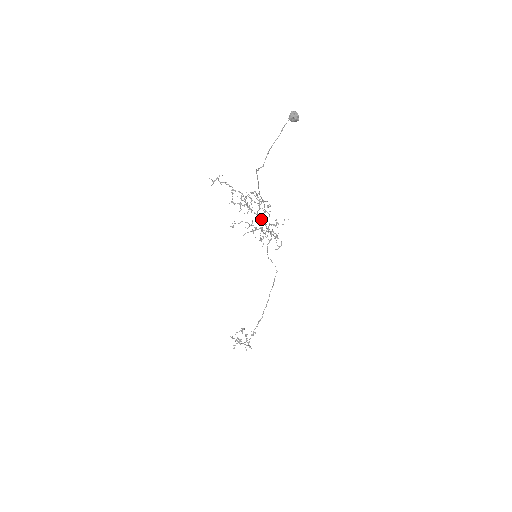
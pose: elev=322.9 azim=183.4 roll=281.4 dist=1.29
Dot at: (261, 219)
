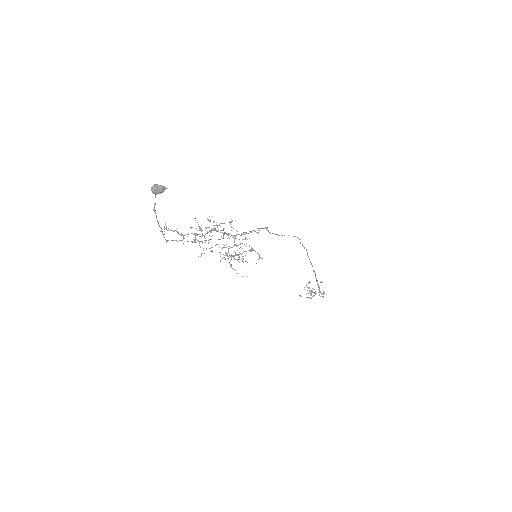
Dot at: (232, 235)
